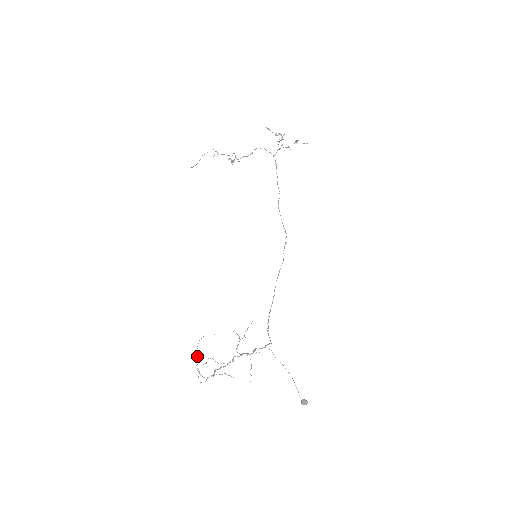
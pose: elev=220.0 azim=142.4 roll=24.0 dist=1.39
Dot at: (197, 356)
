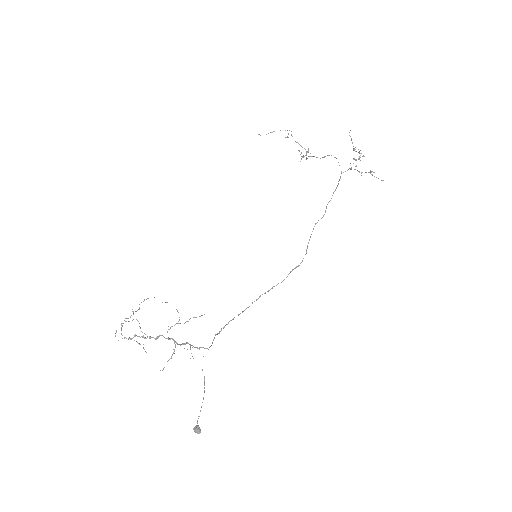
Dot at: occluded
